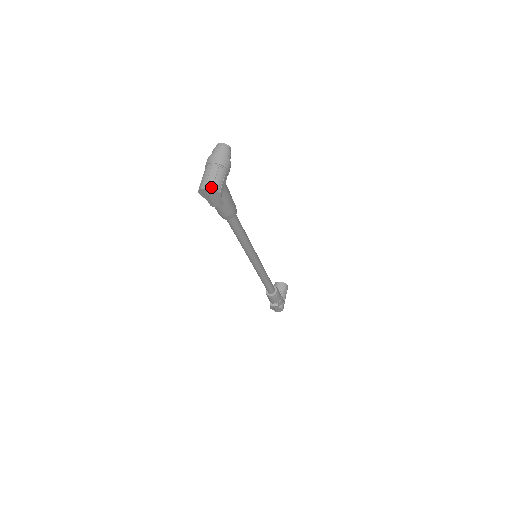
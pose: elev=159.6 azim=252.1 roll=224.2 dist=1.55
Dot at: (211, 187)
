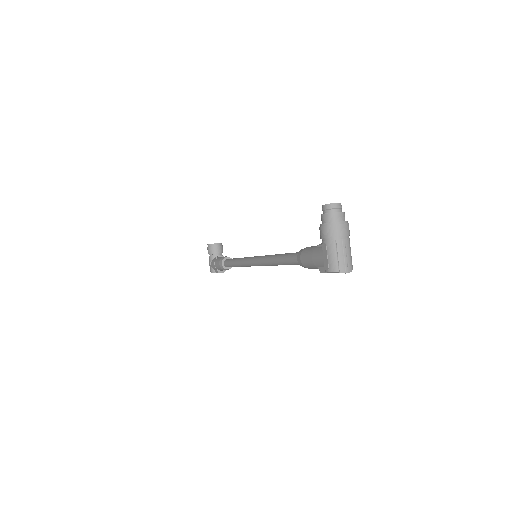
Dot at: (351, 268)
